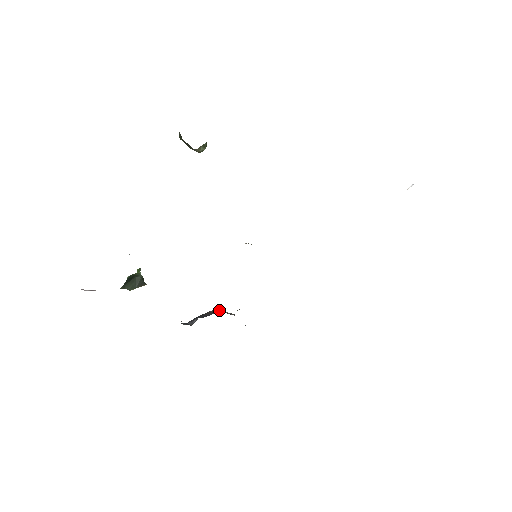
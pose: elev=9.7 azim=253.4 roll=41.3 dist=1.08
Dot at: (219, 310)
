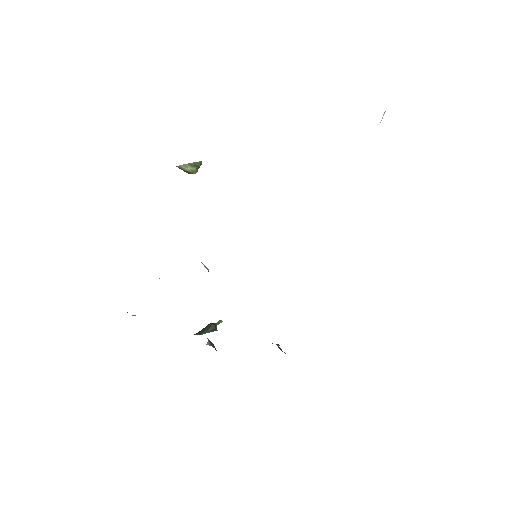
Dot at: occluded
